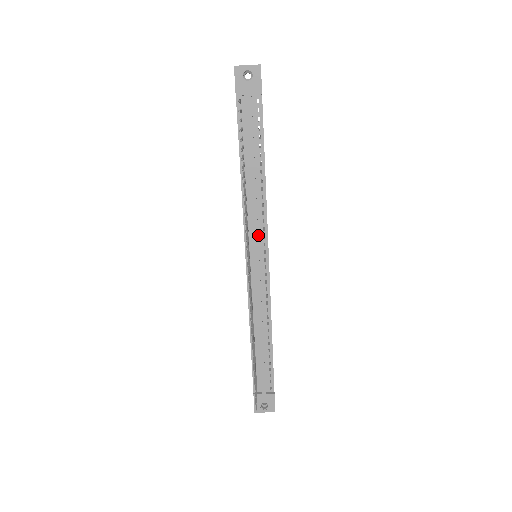
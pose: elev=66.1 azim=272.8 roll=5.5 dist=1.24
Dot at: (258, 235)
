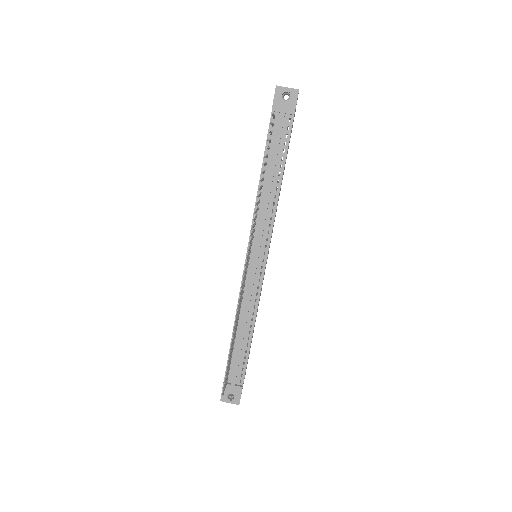
Dot at: (262, 237)
